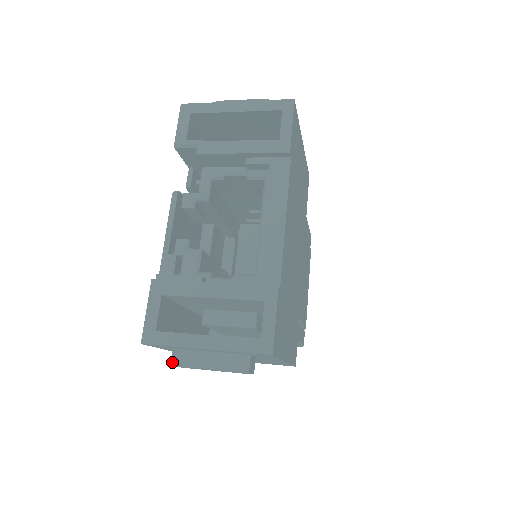
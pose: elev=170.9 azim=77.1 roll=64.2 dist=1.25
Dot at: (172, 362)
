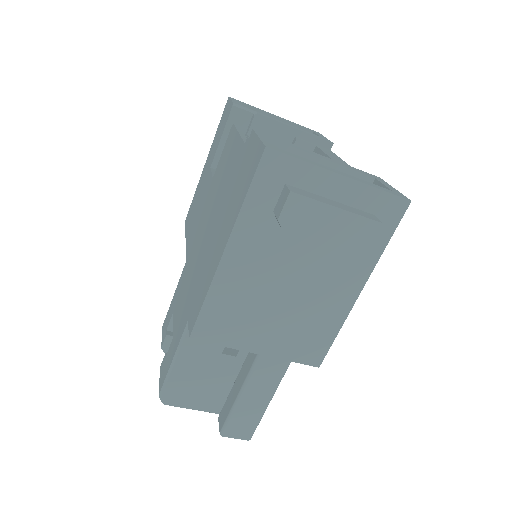
Dot at: (291, 190)
